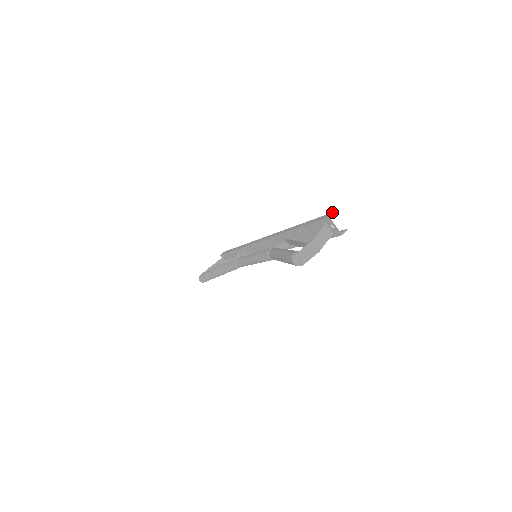
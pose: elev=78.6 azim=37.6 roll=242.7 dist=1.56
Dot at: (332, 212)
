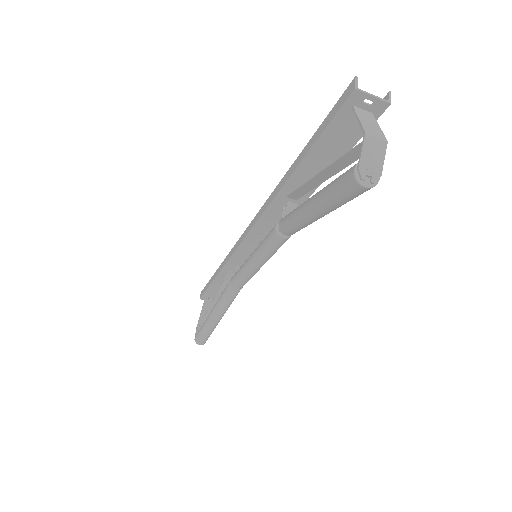
Dot at: occluded
